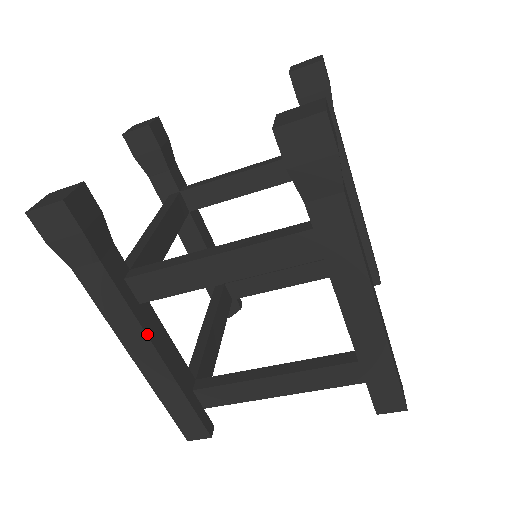
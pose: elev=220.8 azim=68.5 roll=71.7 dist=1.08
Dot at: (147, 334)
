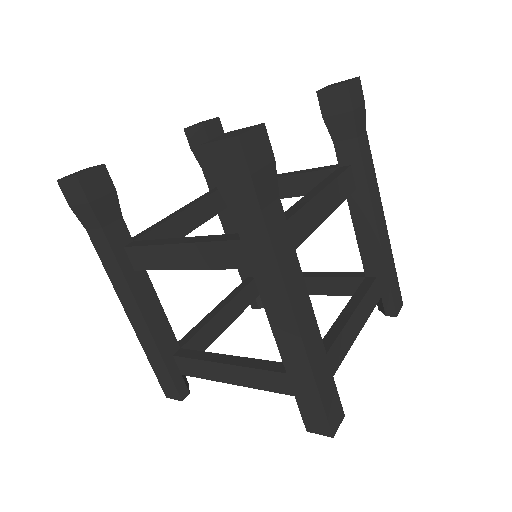
Dot at: (134, 296)
